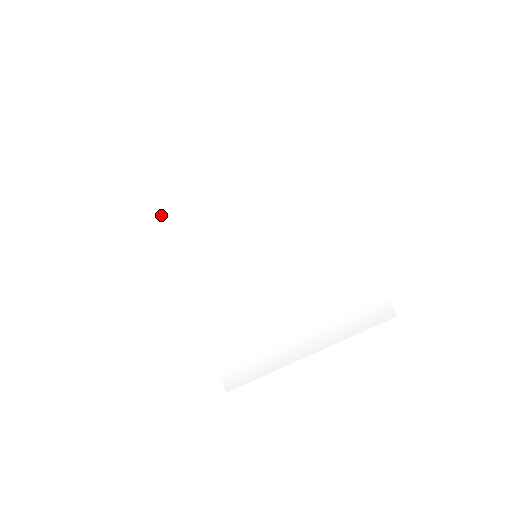
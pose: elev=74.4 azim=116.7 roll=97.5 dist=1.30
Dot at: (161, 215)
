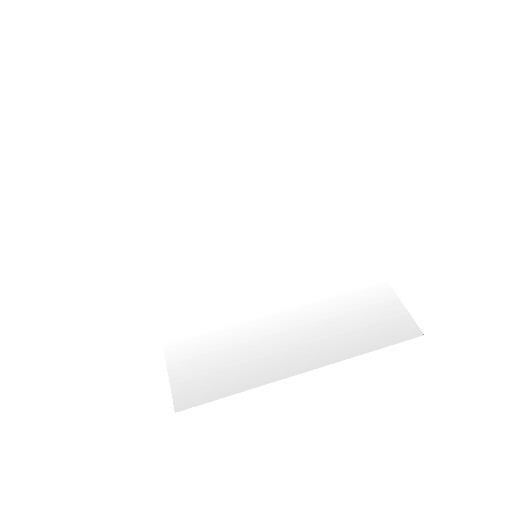
Dot at: (181, 221)
